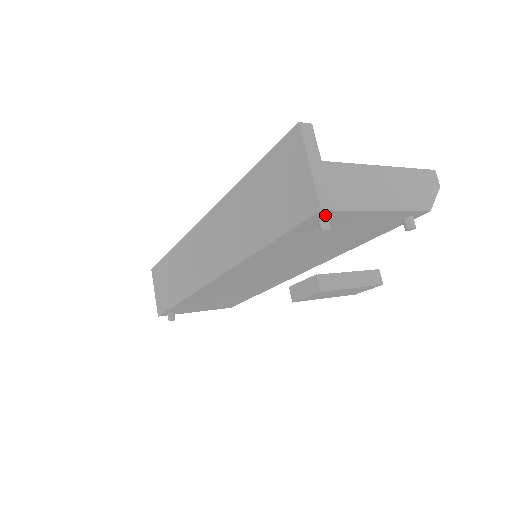
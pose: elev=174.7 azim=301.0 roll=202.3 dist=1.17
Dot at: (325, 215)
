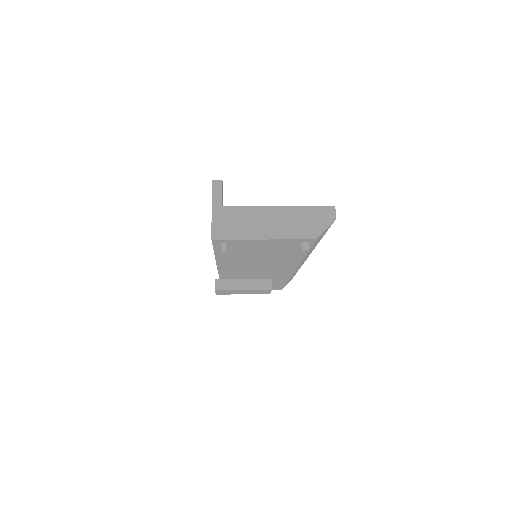
Dot at: (222, 242)
